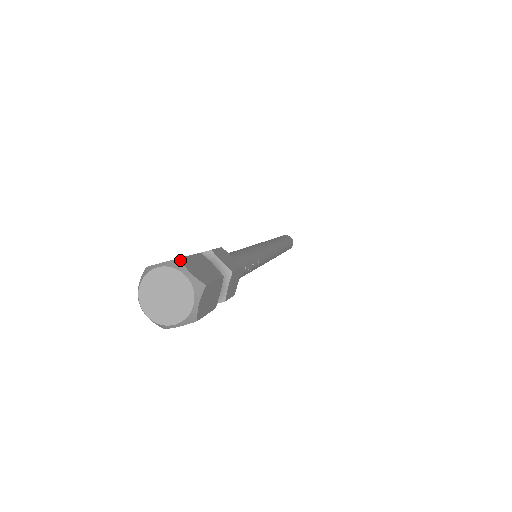
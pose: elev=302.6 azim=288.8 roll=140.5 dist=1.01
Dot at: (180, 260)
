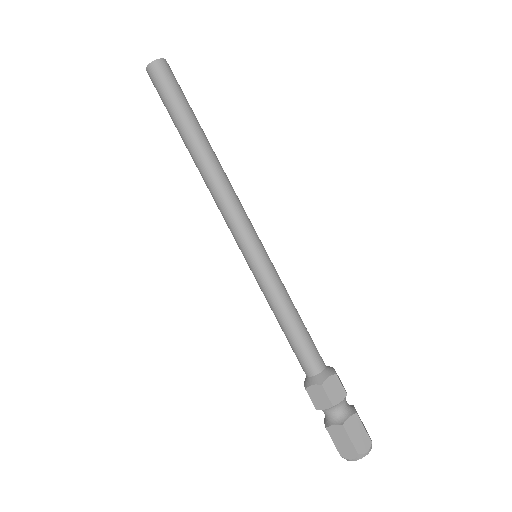
Dot at: (360, 455)
